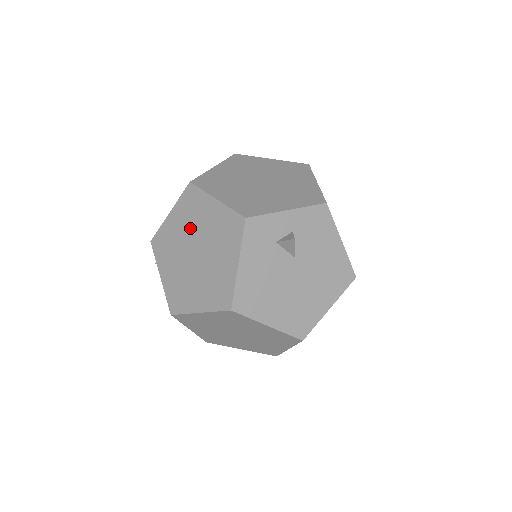
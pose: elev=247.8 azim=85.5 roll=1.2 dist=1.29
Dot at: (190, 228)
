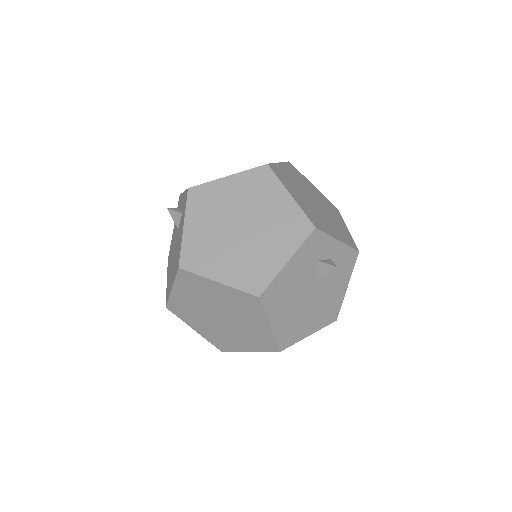
Dot at: (247, 203)
